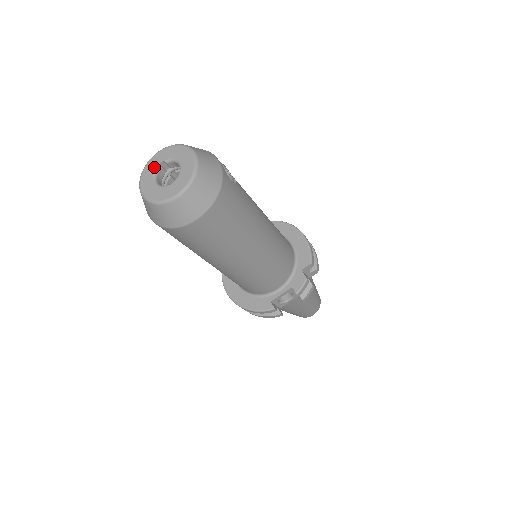
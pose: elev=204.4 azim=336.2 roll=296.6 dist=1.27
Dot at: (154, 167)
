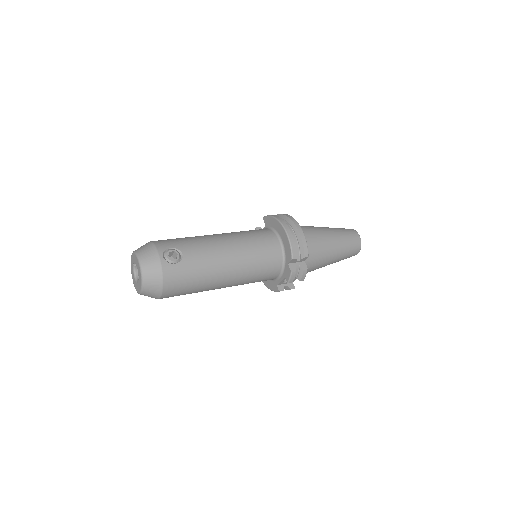
Dot at: (132, 266)
